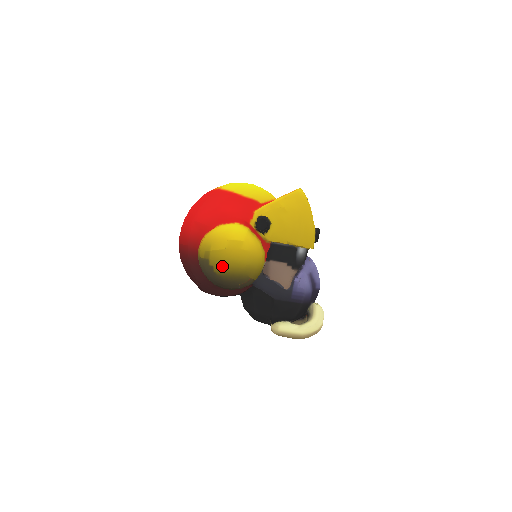
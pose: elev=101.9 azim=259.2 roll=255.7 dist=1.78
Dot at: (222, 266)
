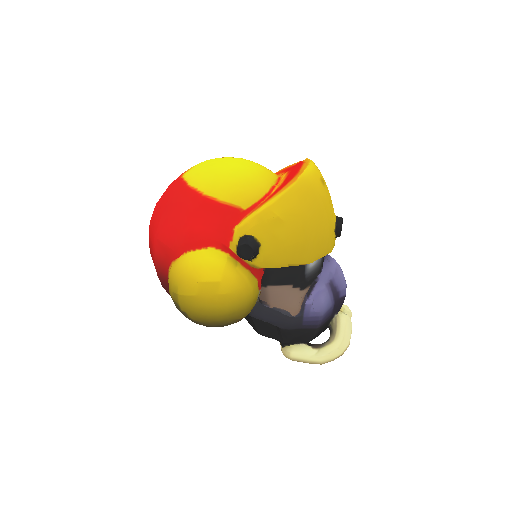
Dot at: (196, 314)
